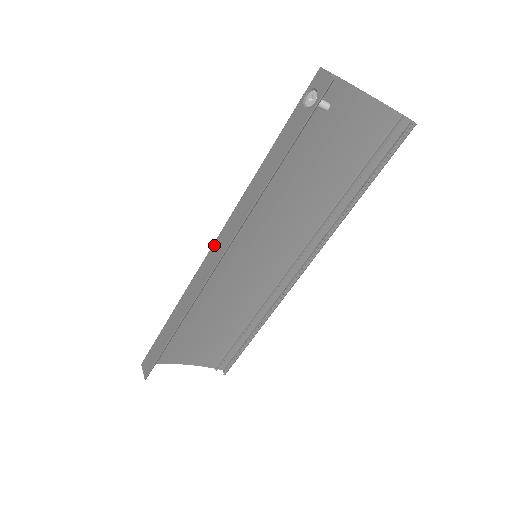
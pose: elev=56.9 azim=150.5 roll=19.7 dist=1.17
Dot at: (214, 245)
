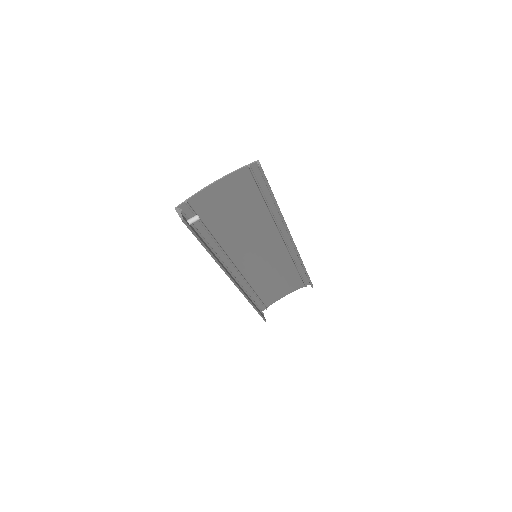
Dot at: occluded
